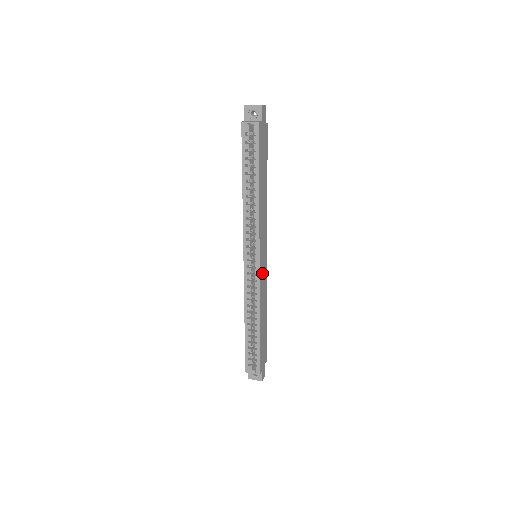
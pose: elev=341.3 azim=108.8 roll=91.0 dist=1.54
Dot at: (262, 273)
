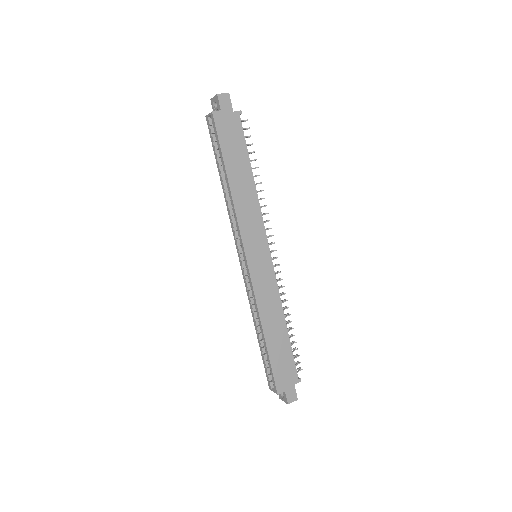
Dot at: (259, 275)
